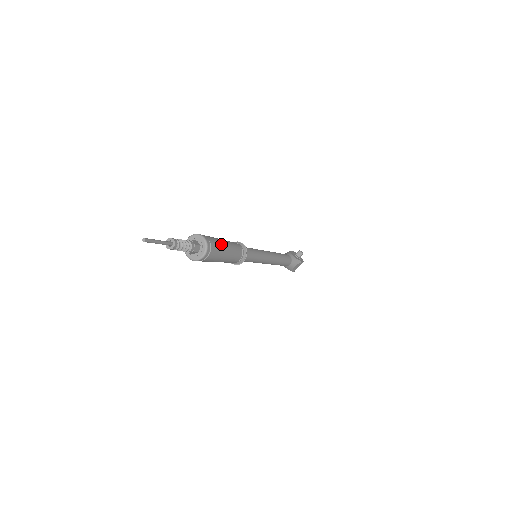
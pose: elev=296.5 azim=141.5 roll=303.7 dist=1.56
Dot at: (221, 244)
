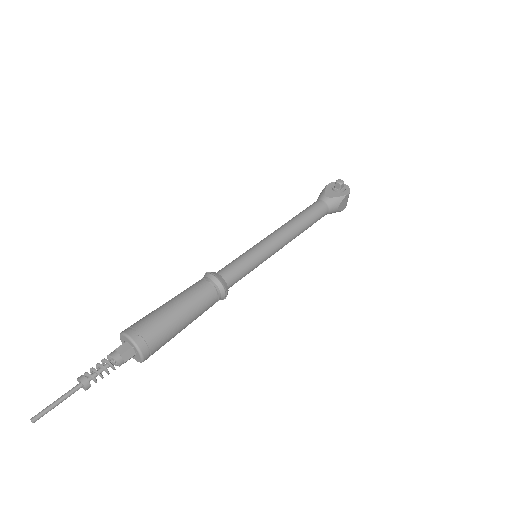
Dot at: (165, 318)
